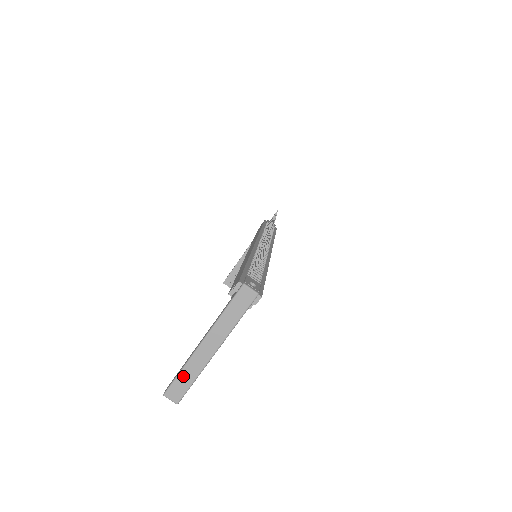
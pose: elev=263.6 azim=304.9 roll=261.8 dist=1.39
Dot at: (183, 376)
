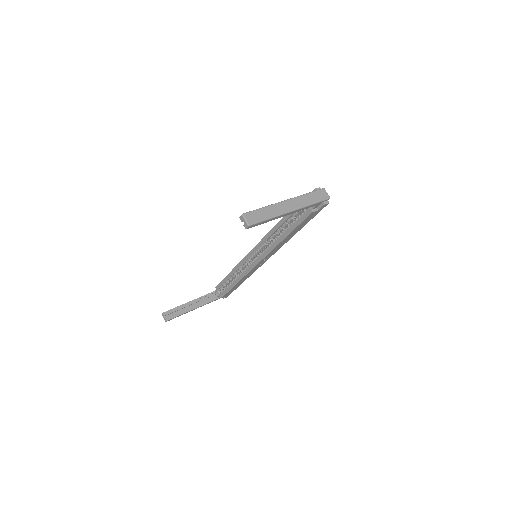
Dot at: (263, 211)
